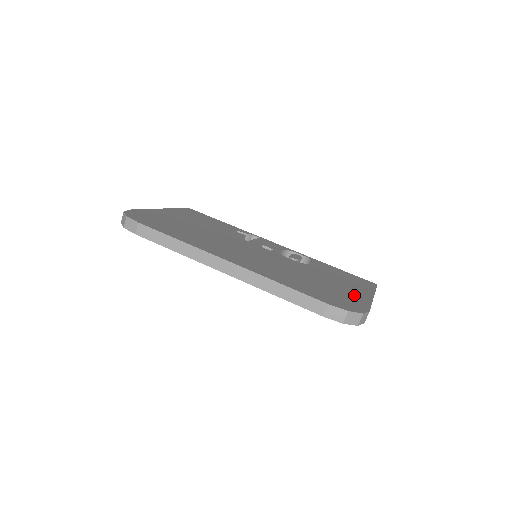
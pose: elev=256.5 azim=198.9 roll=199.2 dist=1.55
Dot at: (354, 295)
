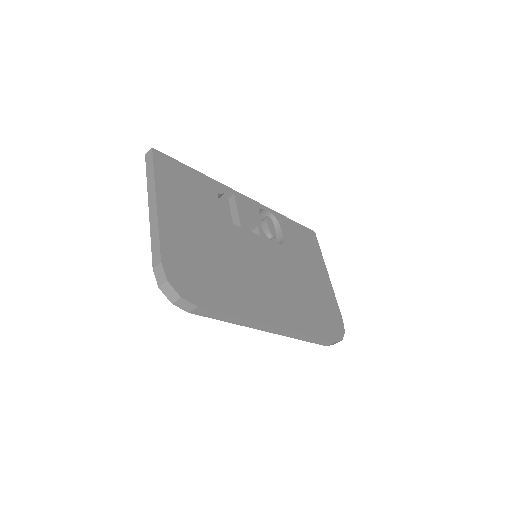
Dot at: (327, 292)
